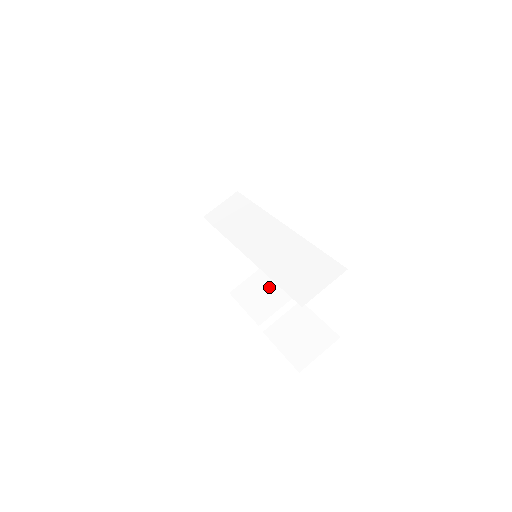
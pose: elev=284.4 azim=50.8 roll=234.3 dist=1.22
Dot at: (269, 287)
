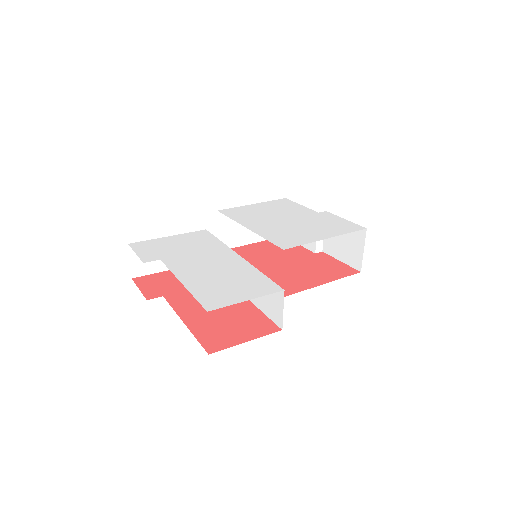
Dot at: occluded
